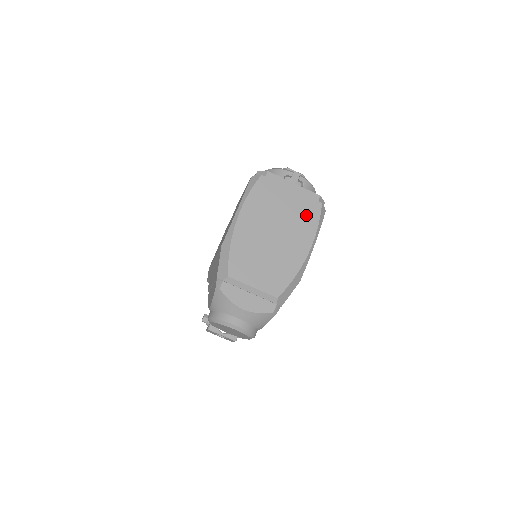
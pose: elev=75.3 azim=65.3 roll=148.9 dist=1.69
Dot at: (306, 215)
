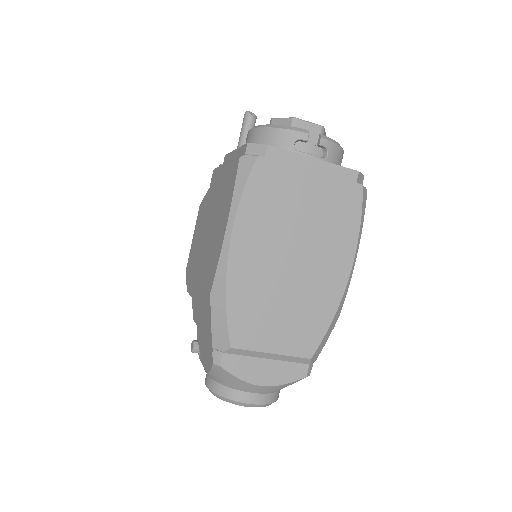
Dot at: (340, 212)
